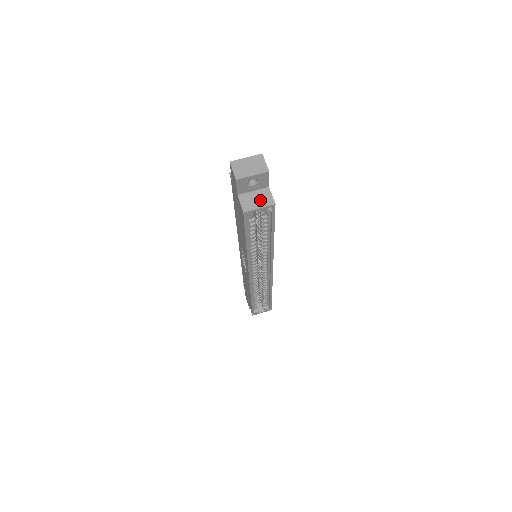
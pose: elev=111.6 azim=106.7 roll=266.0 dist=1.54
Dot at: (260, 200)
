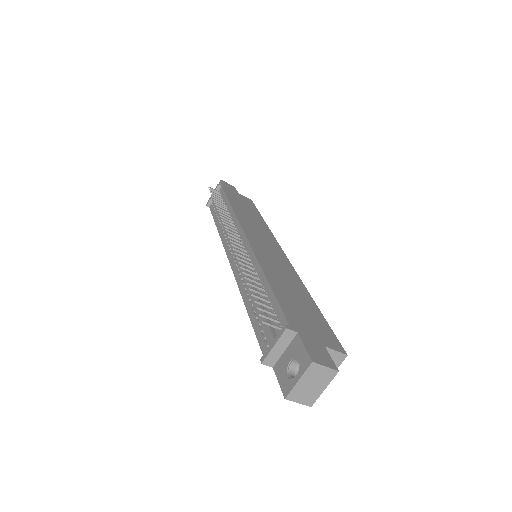
Dot at: occluded
